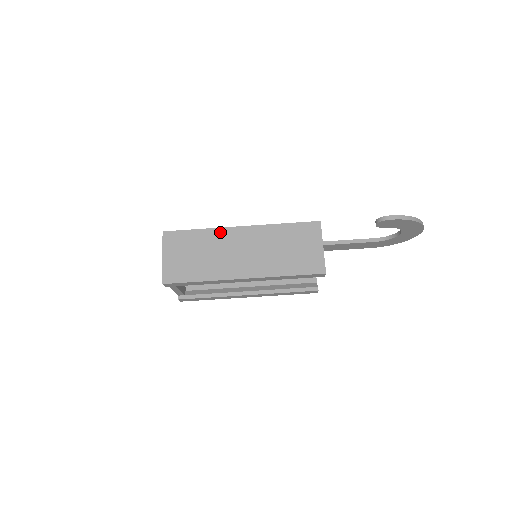
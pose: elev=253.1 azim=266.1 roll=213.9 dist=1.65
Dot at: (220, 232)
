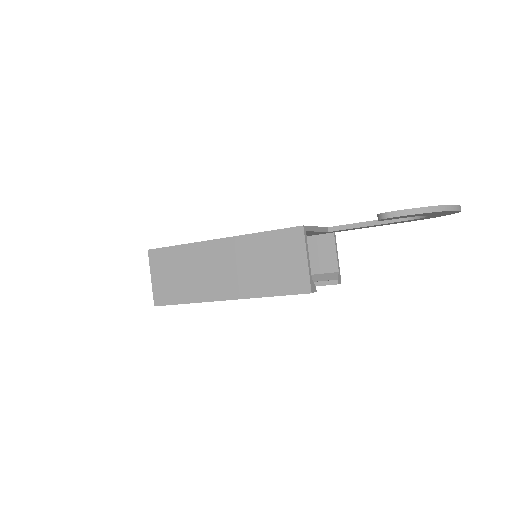
Dot at: (199, 247)
